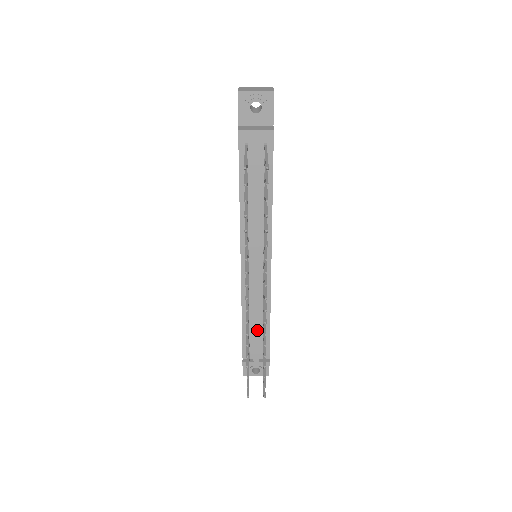
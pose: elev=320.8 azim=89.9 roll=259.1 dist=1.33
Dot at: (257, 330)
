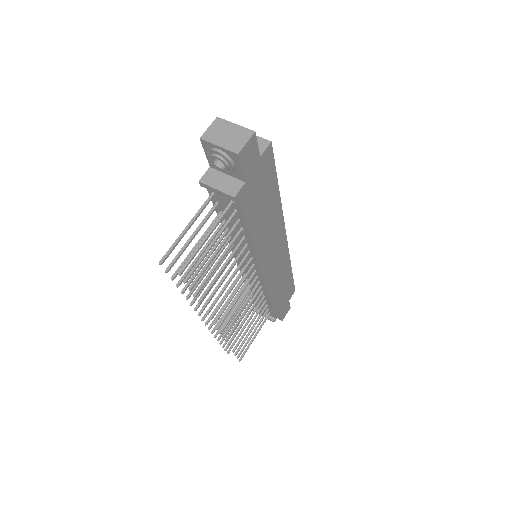
Dot at: occluded
